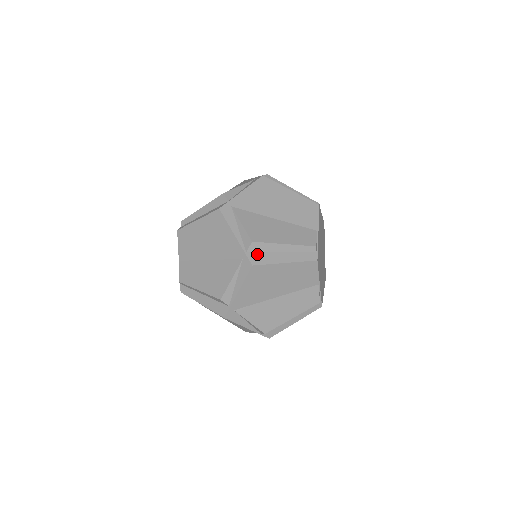
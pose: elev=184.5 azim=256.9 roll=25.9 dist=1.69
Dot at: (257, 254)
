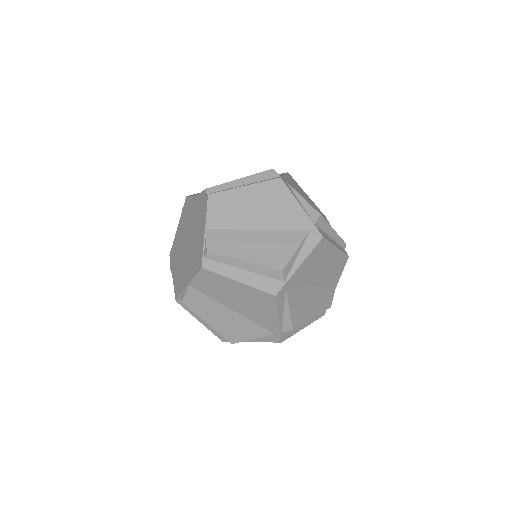
Dot at: (320, 230)
